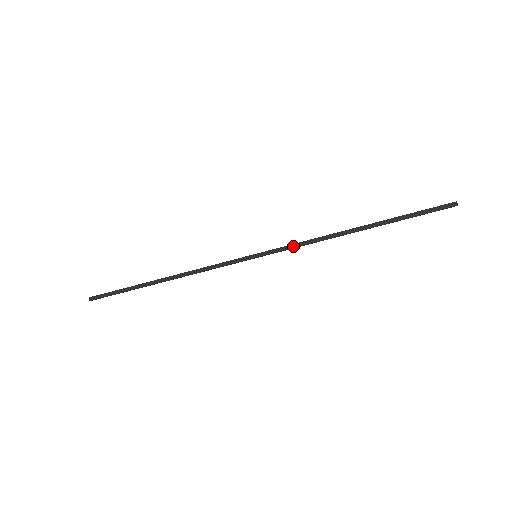
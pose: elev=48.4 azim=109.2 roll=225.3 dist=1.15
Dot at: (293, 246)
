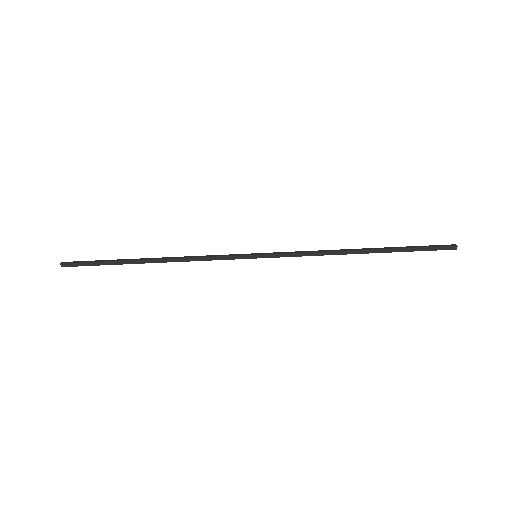
Dot at: (296, 255)
